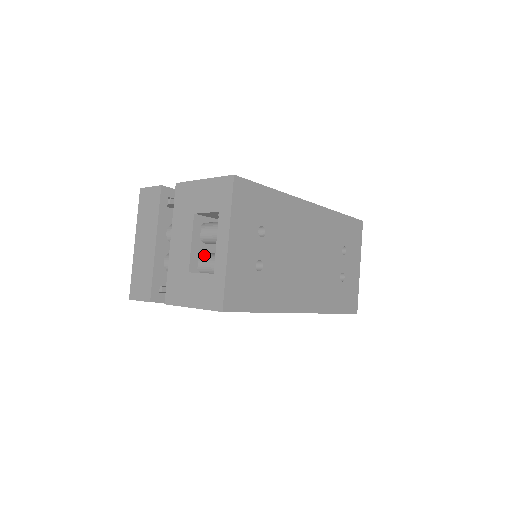
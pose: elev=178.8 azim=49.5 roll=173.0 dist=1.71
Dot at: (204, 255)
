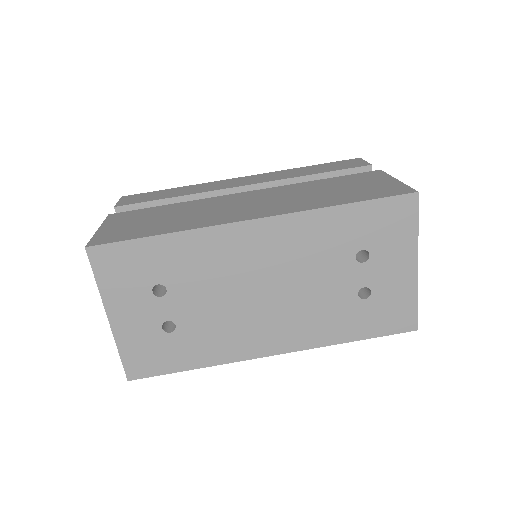
Dot at: occluded
